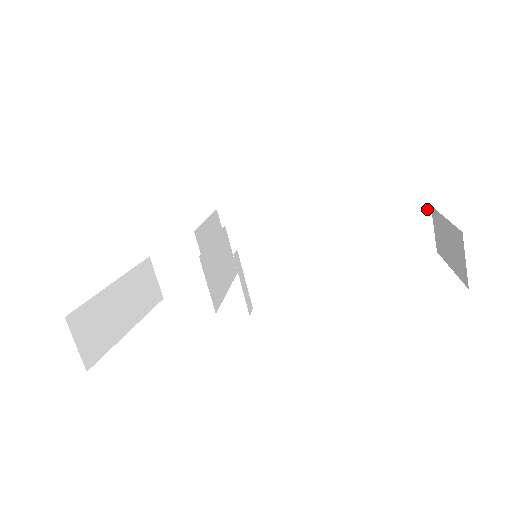
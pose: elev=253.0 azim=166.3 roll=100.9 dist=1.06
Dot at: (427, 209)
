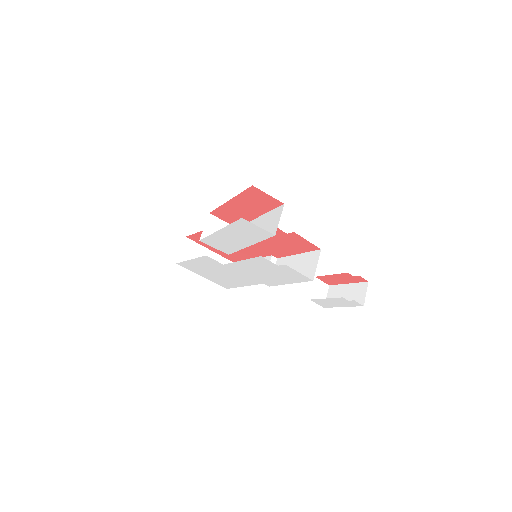
Dot at: (328, 286)
